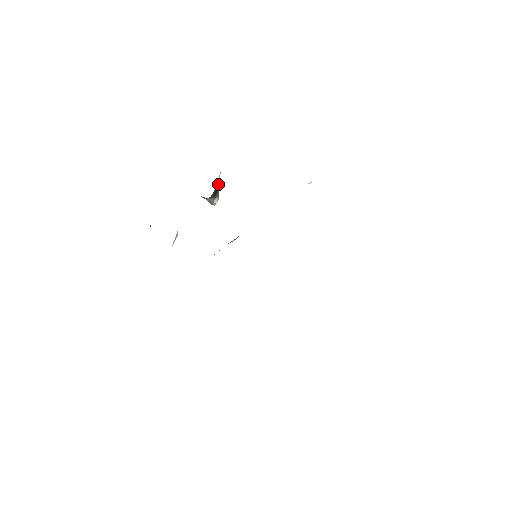
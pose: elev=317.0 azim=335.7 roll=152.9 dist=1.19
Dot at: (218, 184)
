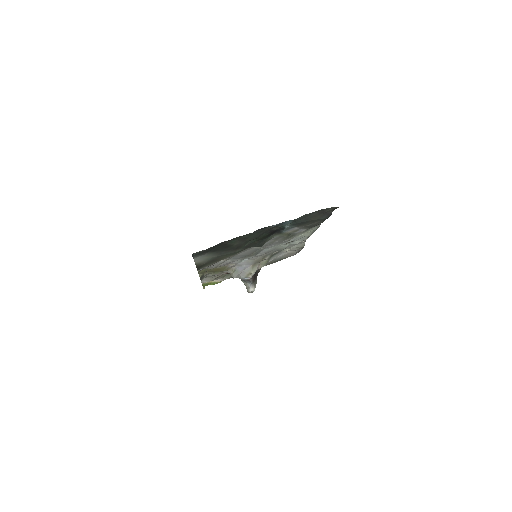
Dot at: occluded
